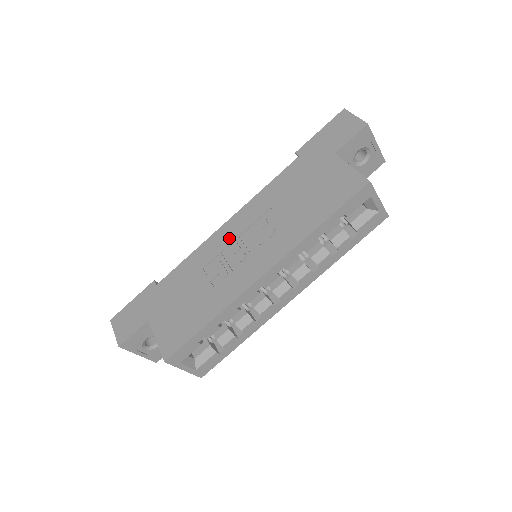
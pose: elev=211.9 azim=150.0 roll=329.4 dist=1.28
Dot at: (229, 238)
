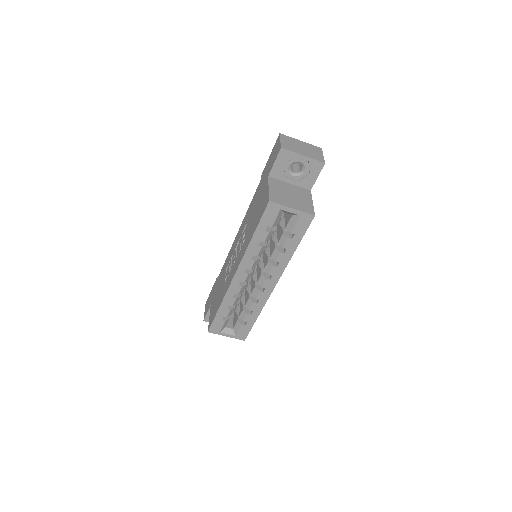
Dot at: (234, 247)
